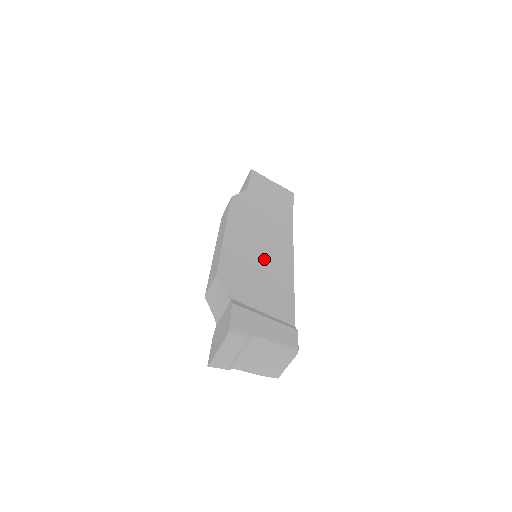
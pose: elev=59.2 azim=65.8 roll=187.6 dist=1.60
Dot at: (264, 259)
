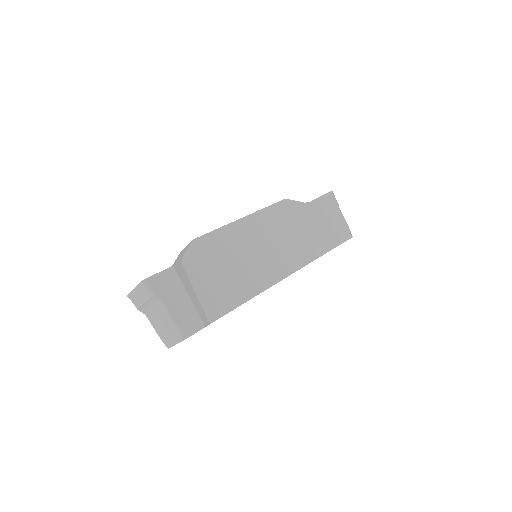
Dot at: (251, 261)
